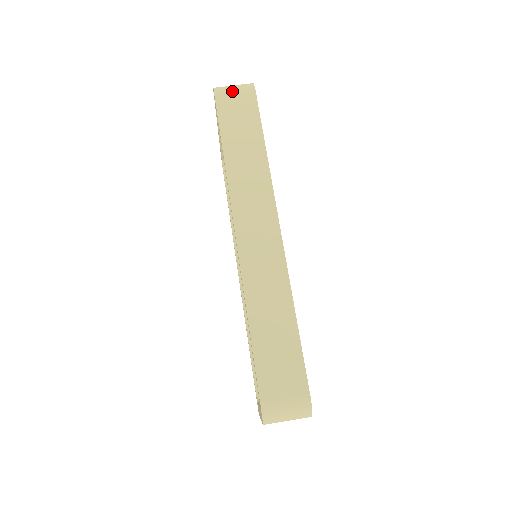
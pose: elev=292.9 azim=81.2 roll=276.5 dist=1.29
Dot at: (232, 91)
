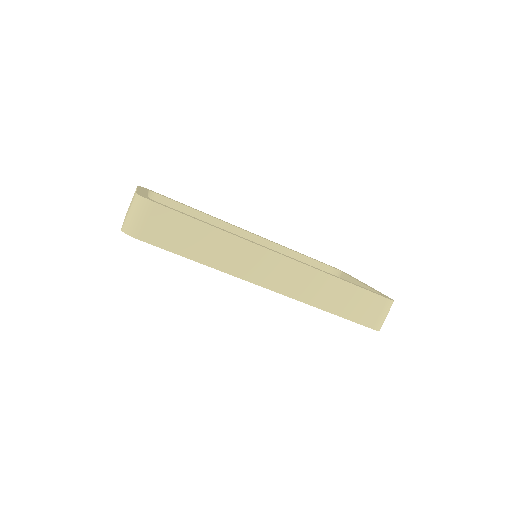
Dot at: (143, 222)
